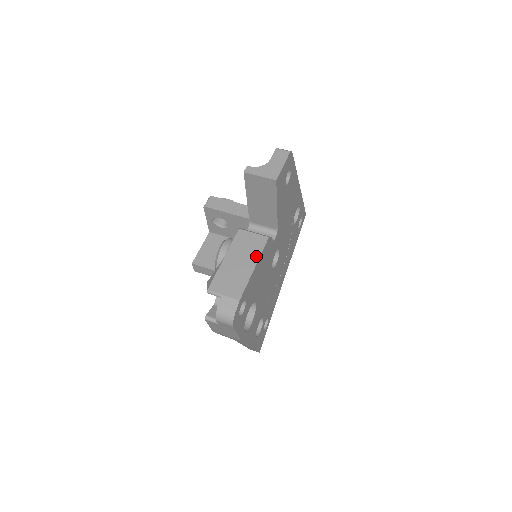
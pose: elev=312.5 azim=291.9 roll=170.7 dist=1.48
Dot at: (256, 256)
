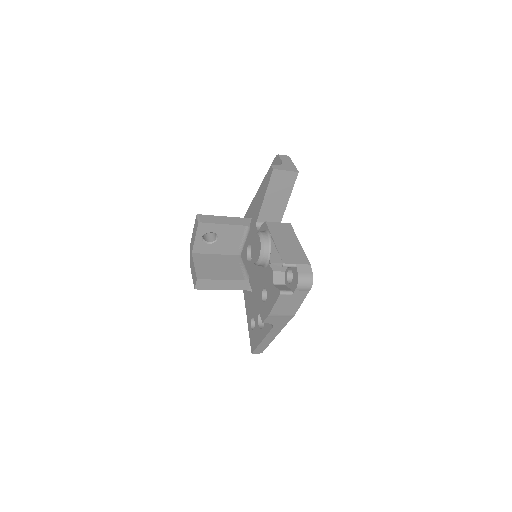
Dot at: (294, 236)
